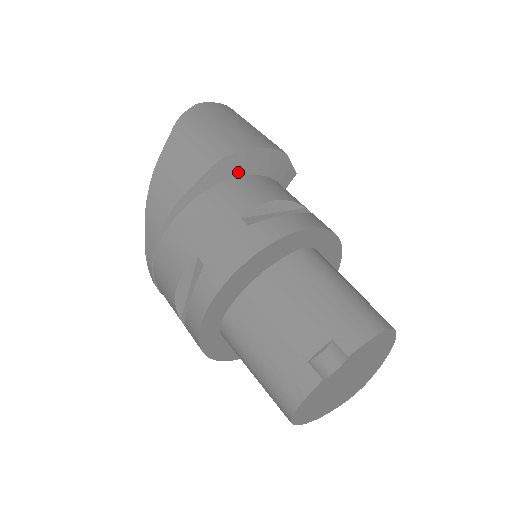
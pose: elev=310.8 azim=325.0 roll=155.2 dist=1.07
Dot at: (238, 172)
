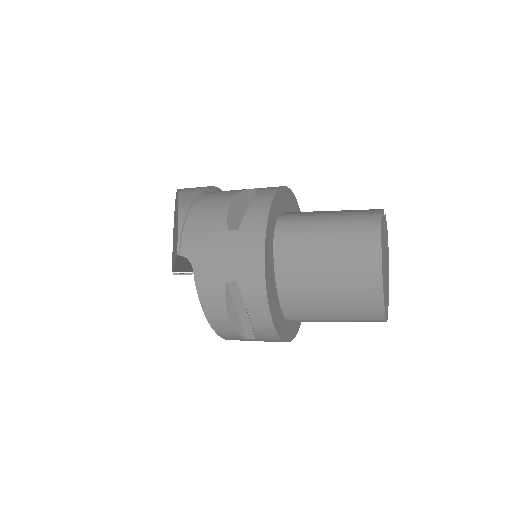
Dot at: occluded
